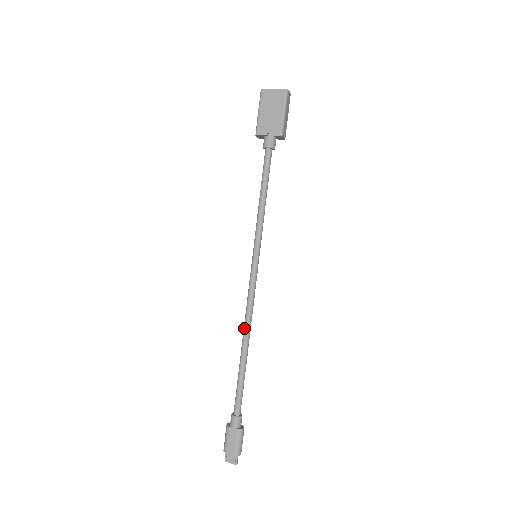
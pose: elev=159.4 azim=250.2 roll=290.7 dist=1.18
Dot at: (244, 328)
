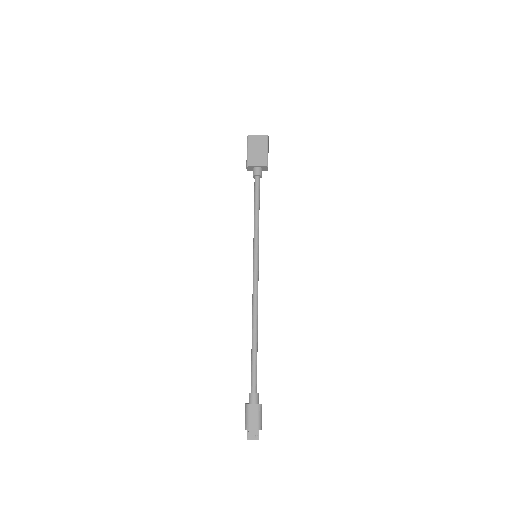
Dot at: (253, 314)
